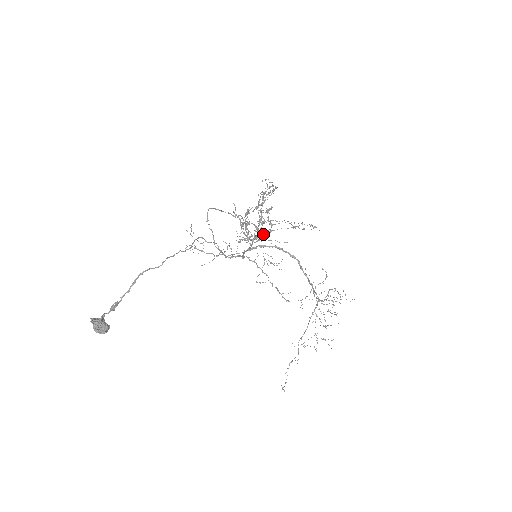
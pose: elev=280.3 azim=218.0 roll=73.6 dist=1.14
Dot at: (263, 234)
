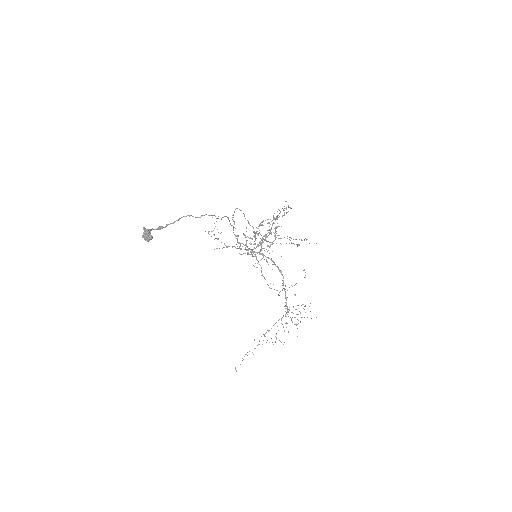
Dot at: (264, 248)
